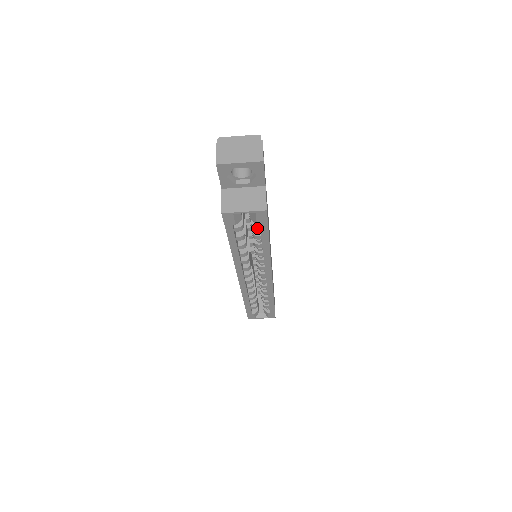
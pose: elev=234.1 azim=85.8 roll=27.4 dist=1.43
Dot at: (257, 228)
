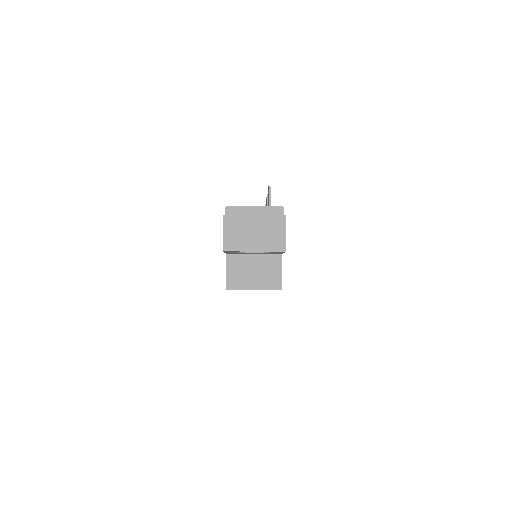
Dot at: occluded
